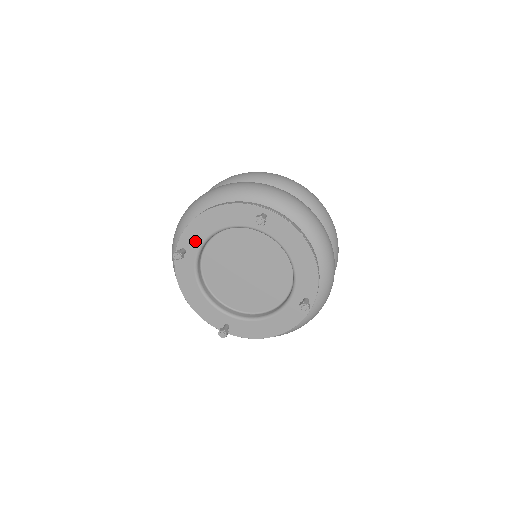
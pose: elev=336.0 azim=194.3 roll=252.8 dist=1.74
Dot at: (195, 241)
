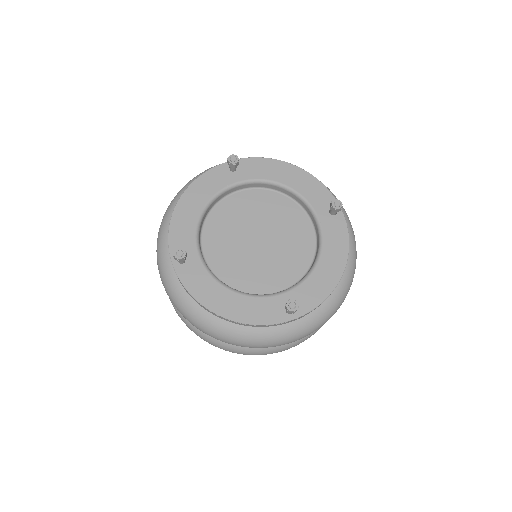
Dot at: (254, 172)
